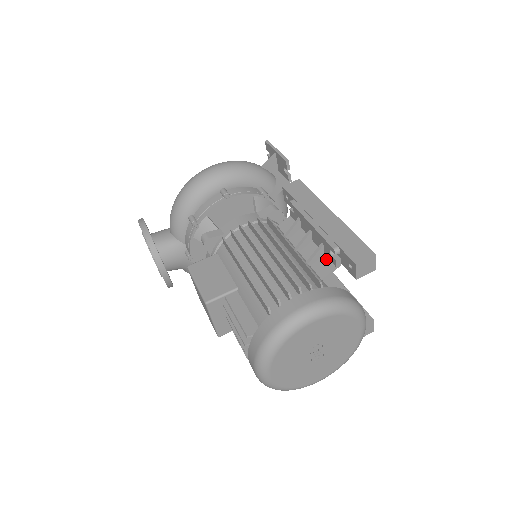
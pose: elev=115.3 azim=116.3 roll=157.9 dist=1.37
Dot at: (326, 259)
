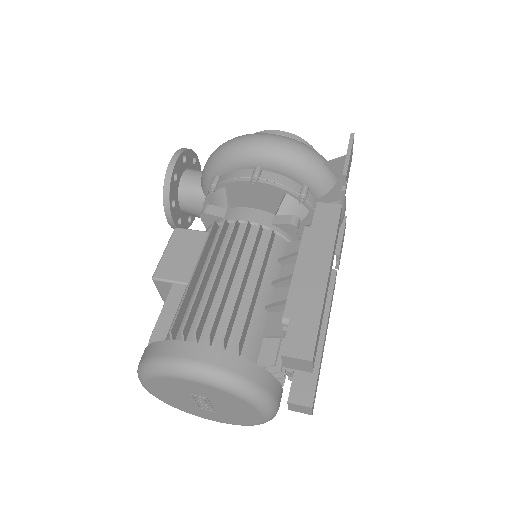
Dot at: occluded
